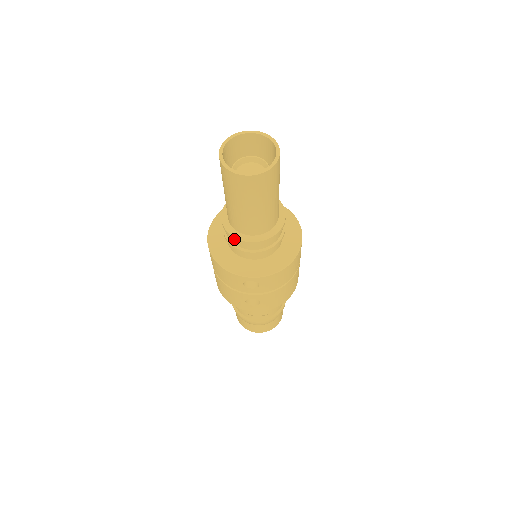
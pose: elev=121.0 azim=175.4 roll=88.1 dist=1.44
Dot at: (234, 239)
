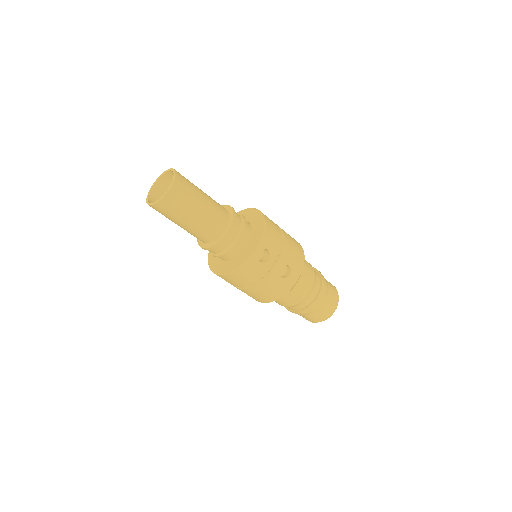
Dot at: (220, 243)
